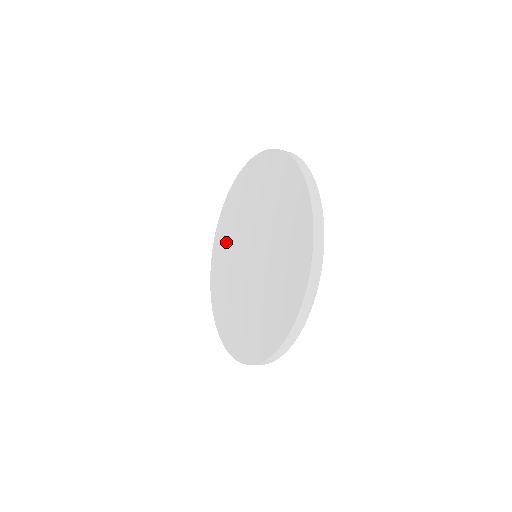
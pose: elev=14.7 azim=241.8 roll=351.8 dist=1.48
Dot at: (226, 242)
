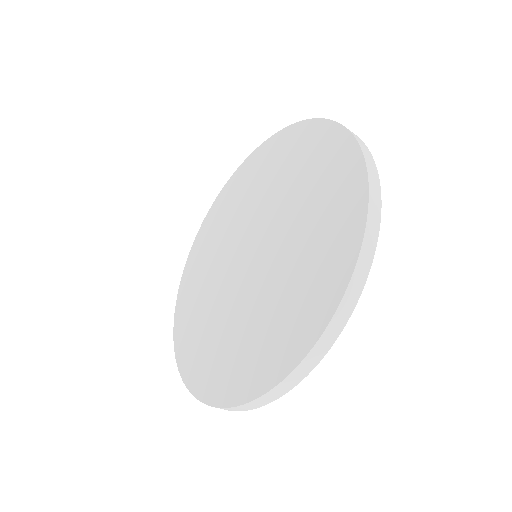
Dot at: (199, 315)
